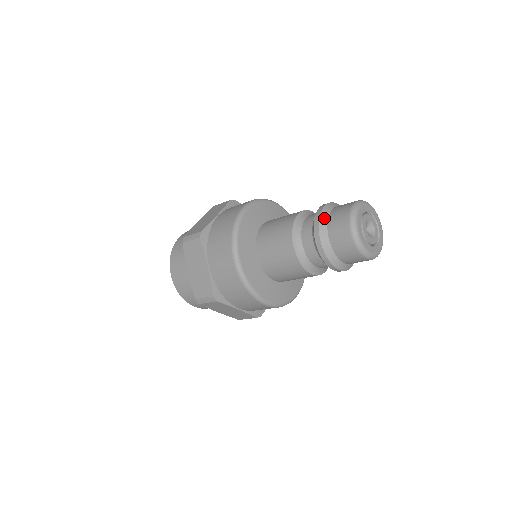
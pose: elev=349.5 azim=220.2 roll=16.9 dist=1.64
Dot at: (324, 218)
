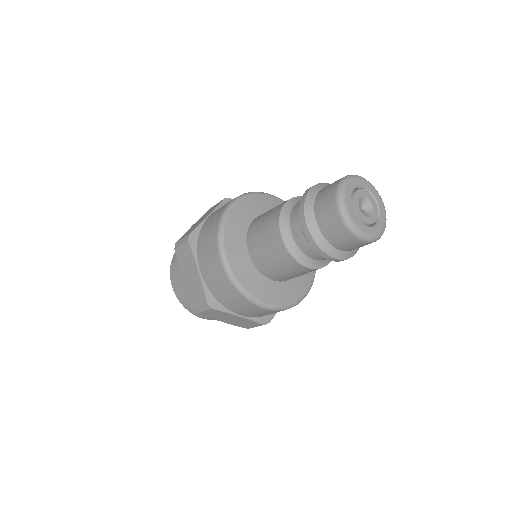
Dot at: (318, 237)
